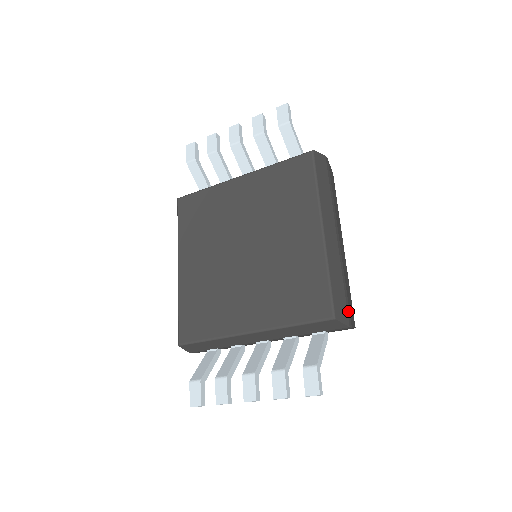
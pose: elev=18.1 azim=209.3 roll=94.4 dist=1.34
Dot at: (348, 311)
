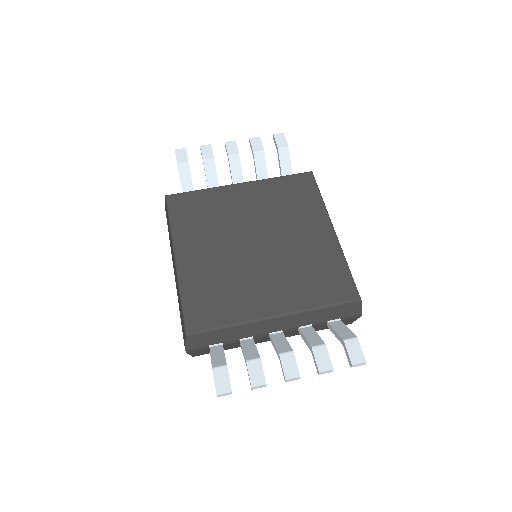
Dot at: occluded
